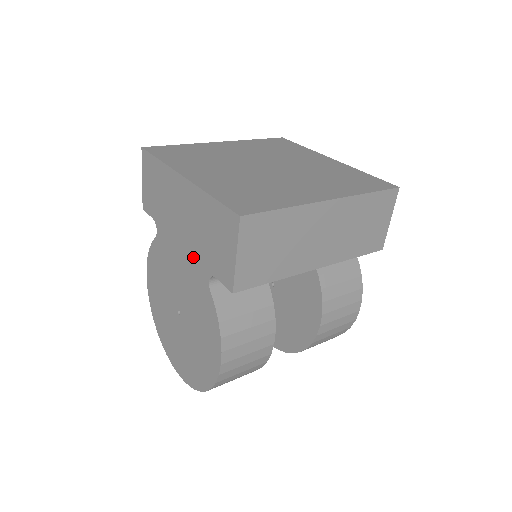
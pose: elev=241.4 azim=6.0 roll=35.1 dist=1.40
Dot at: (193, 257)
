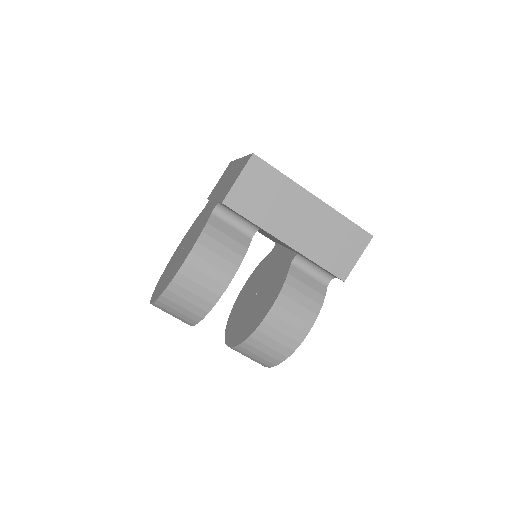
Dot at: (215, 201)
